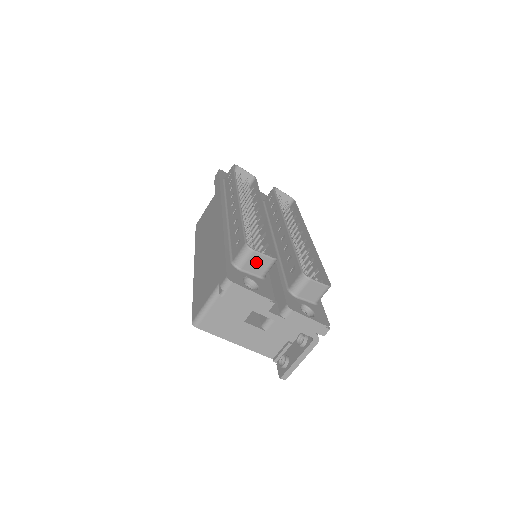
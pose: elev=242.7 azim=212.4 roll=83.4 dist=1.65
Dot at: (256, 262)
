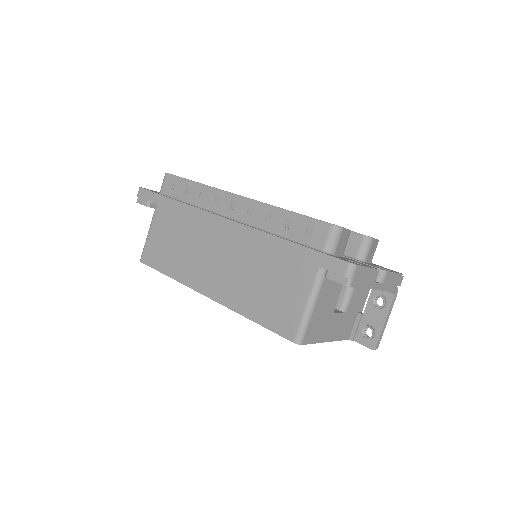
Dot at: (342, 240)
